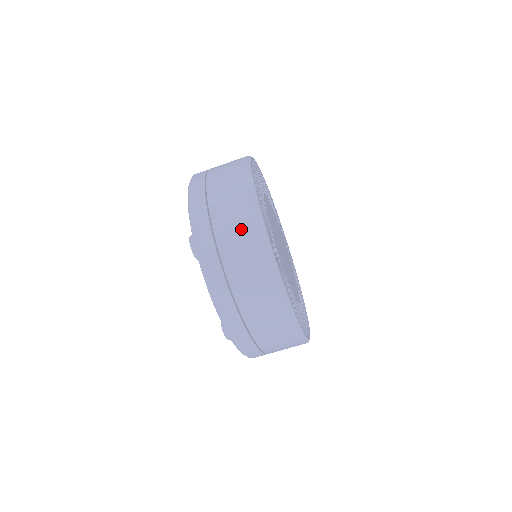
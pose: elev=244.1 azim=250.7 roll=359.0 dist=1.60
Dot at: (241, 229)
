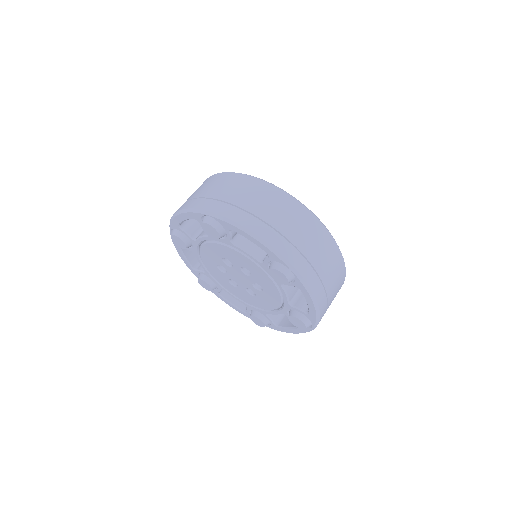
Dot at: (235, 185)
